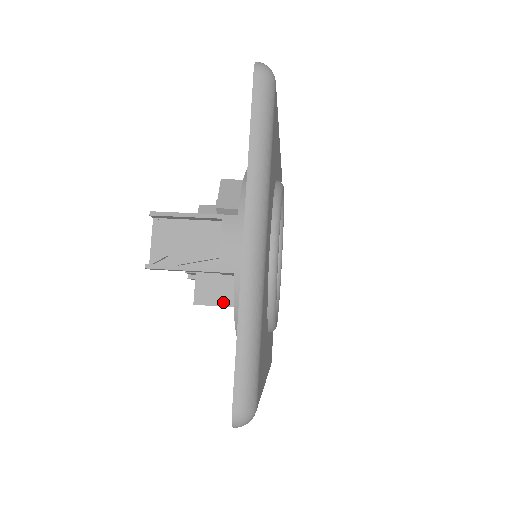
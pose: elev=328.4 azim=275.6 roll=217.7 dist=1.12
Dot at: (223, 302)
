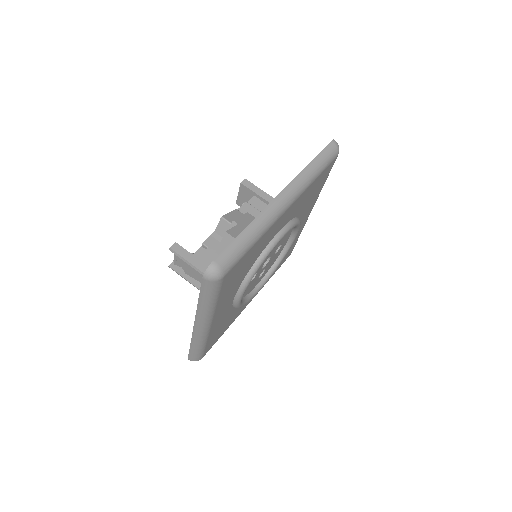
Dot at: occluded
